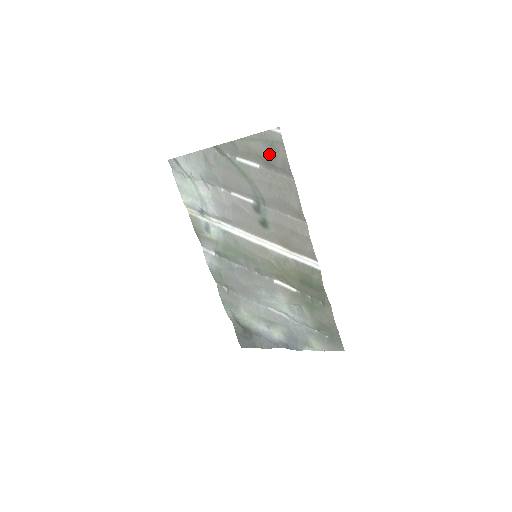
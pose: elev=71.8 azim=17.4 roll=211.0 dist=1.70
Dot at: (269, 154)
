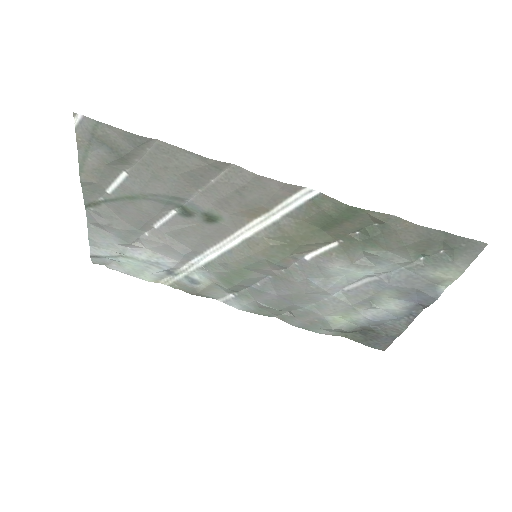
Dot at: (109, 150)
